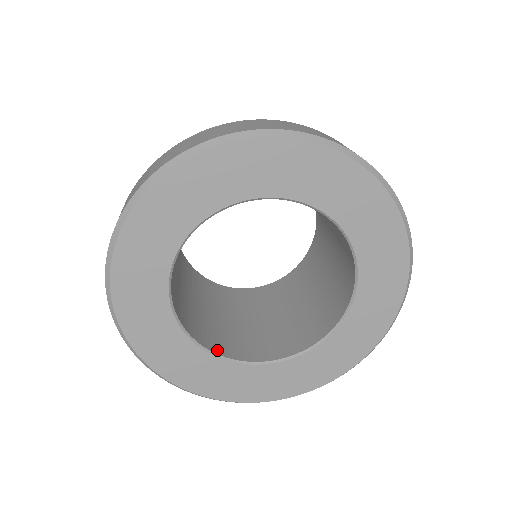
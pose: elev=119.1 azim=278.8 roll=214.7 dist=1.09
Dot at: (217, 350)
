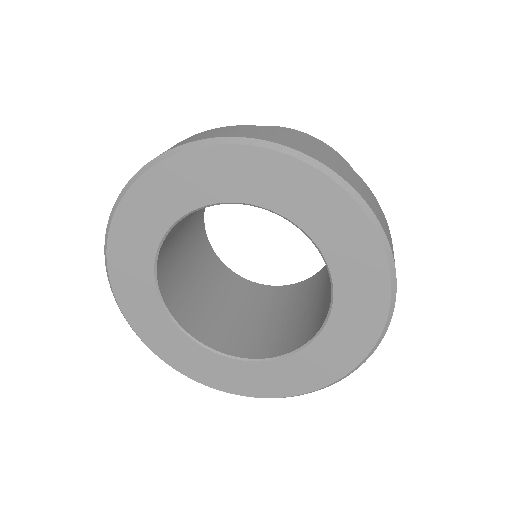
Dot at: (163, 288)
